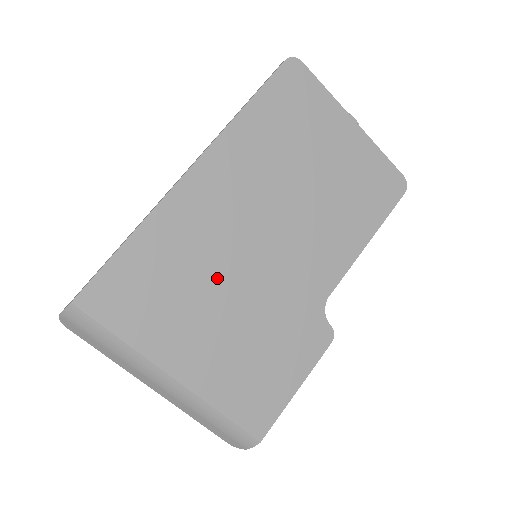
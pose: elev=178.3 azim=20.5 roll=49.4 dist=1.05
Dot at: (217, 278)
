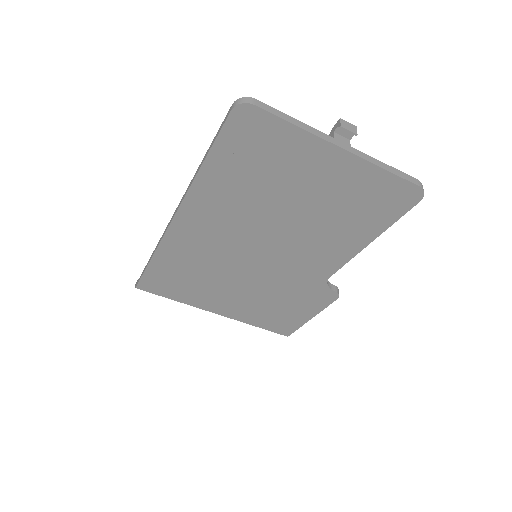
Dot at: (226, 273)
